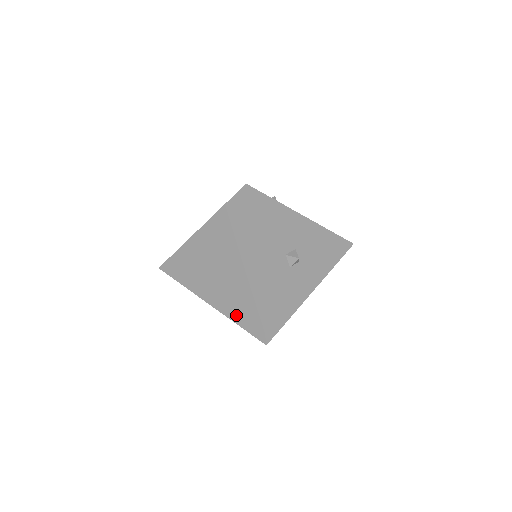
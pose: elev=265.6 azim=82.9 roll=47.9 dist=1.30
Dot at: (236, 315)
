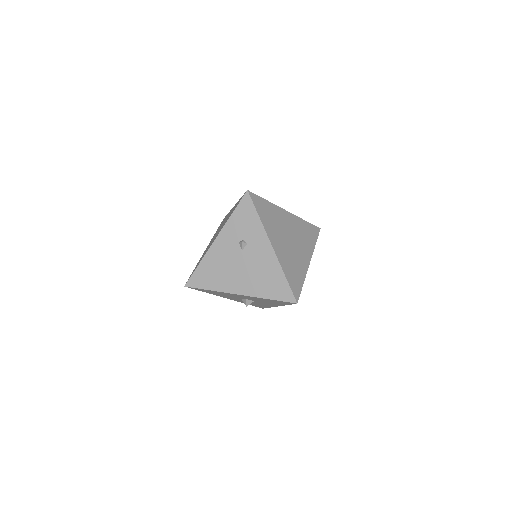
Dot at: occluded
